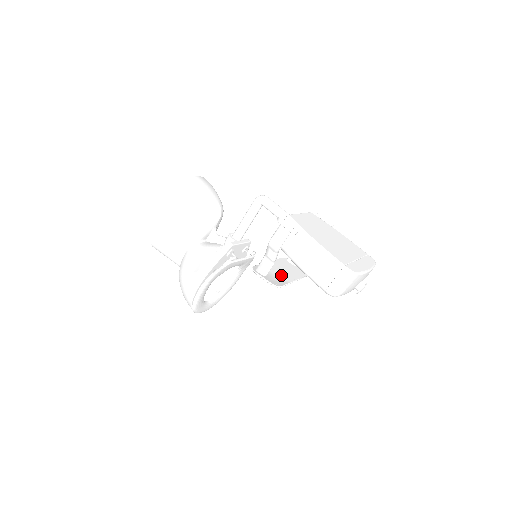
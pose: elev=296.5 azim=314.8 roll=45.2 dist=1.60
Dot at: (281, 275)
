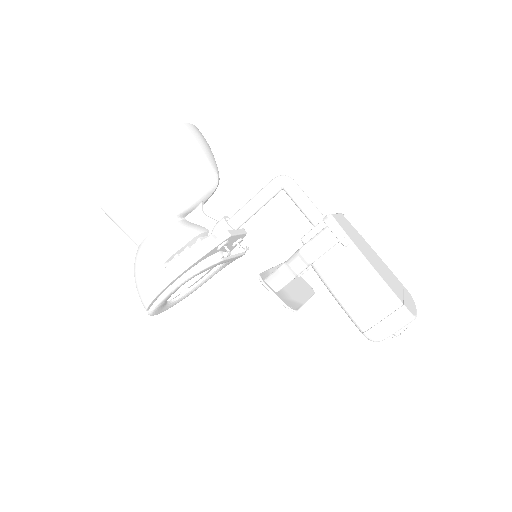
Dot at: (291, 291)
